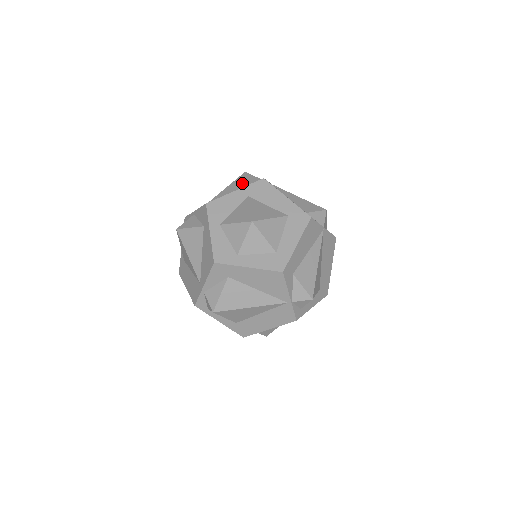
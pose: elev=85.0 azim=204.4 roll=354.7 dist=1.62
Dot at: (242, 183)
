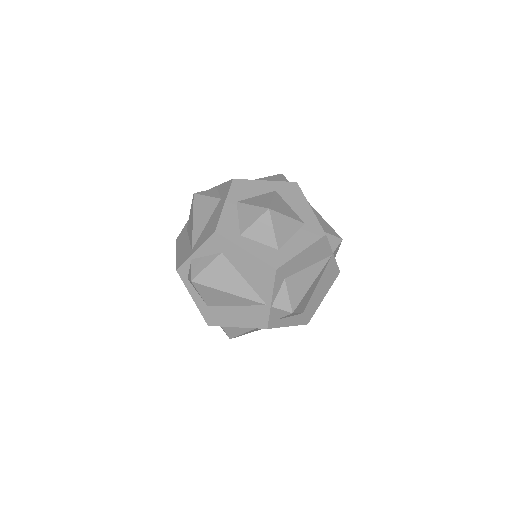
Dot at: (275, 180)
